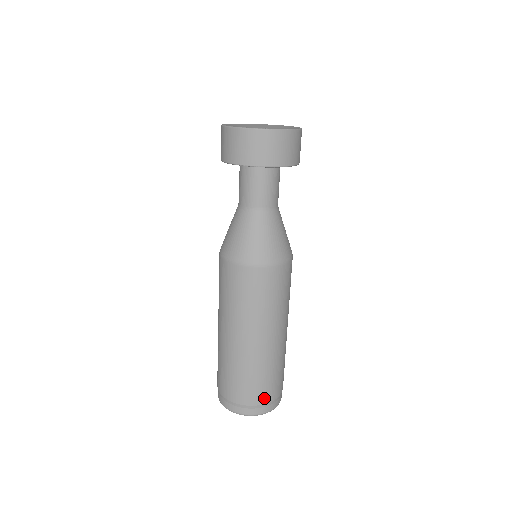
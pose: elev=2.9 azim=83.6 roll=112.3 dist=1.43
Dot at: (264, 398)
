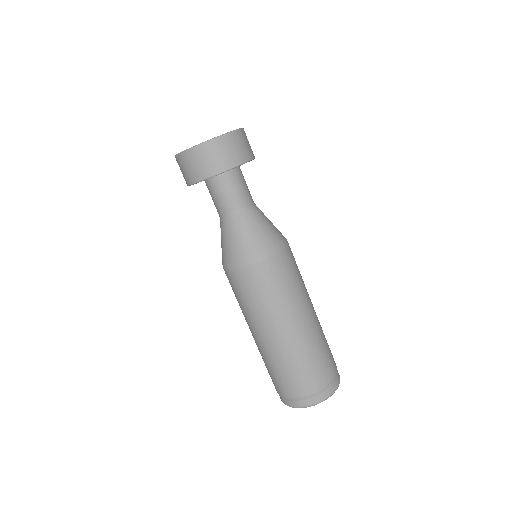
Dot at: (290, 392)
